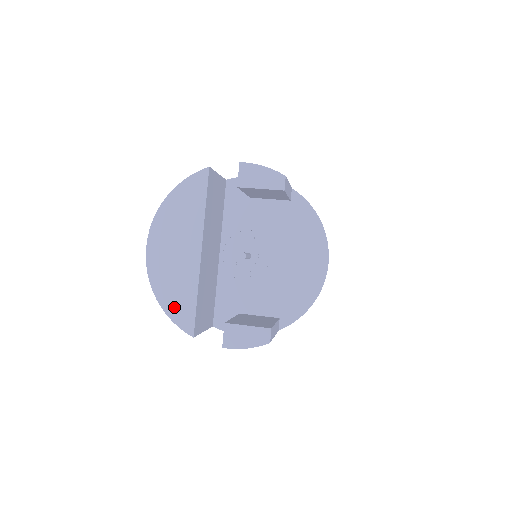
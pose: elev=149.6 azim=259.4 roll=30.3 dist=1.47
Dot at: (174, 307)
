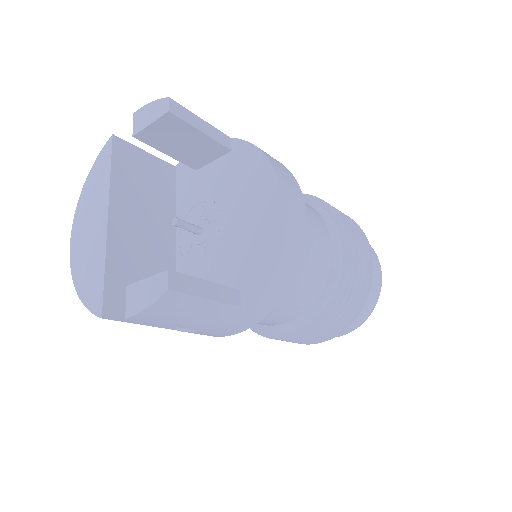
Dot at: (87, 290)
